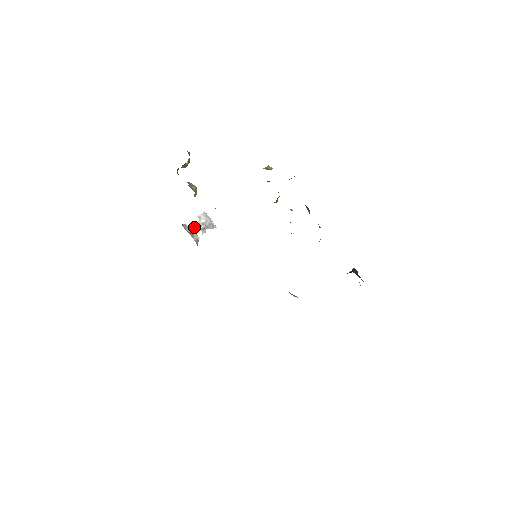
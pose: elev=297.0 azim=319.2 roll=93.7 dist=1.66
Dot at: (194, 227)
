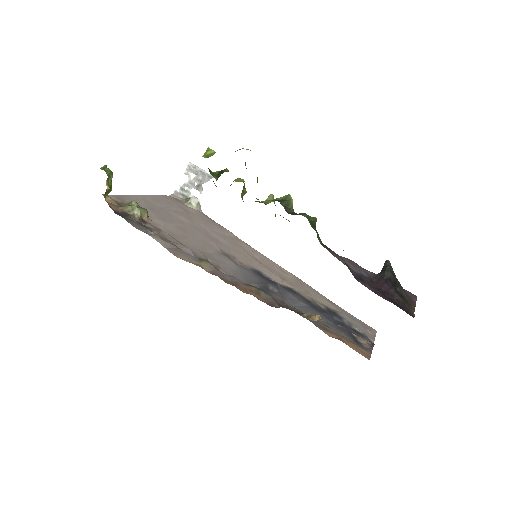
Dot at: (187, 189)
